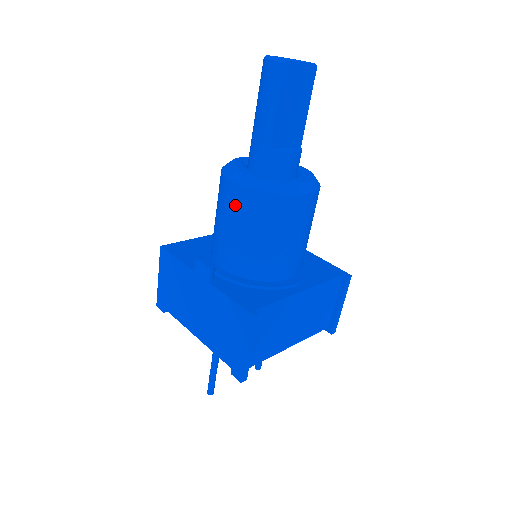
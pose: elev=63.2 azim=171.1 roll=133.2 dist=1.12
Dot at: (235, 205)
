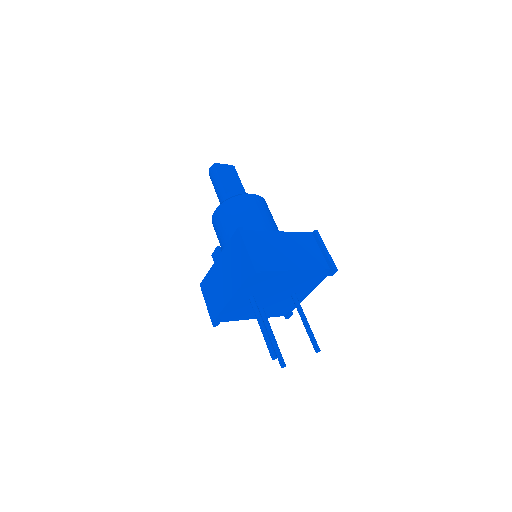
Dot at: (219, 219)
